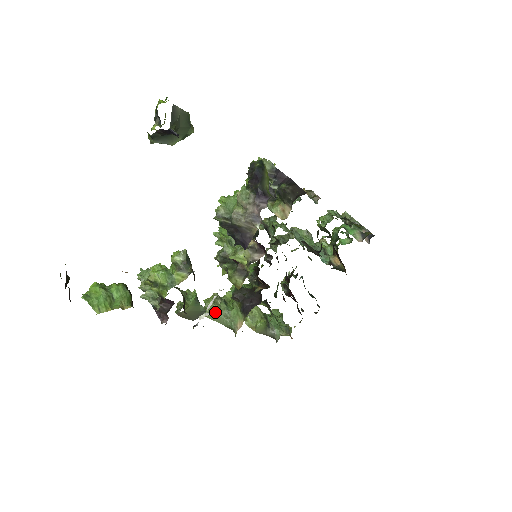
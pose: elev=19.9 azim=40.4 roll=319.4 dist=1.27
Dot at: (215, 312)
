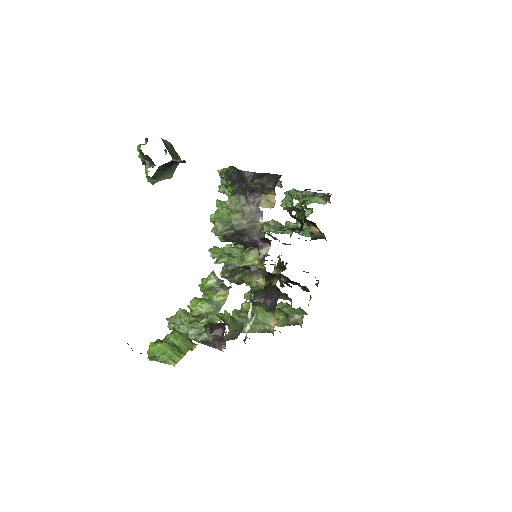
Dot at: (245, 324)
